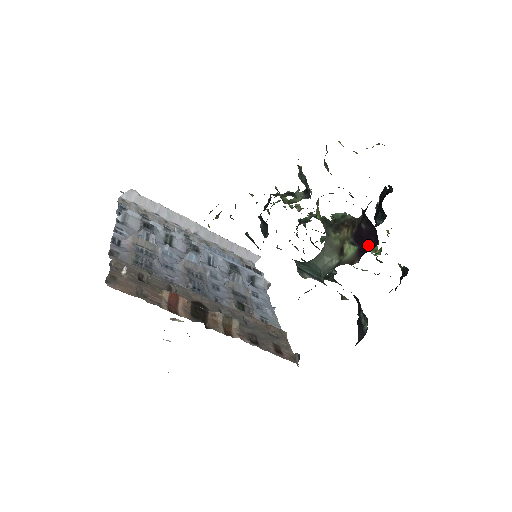
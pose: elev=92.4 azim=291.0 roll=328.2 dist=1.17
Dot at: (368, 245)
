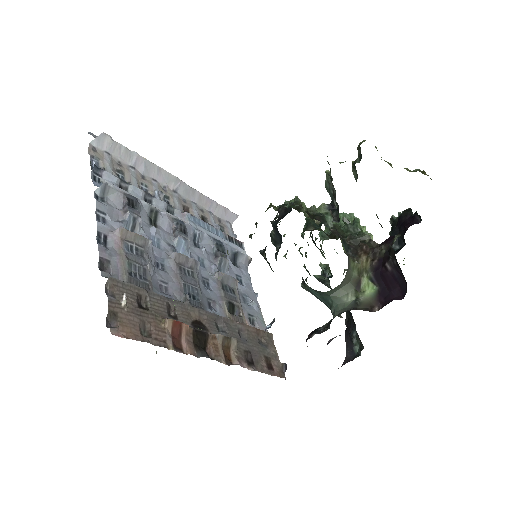
Dot at: (391, 292)
